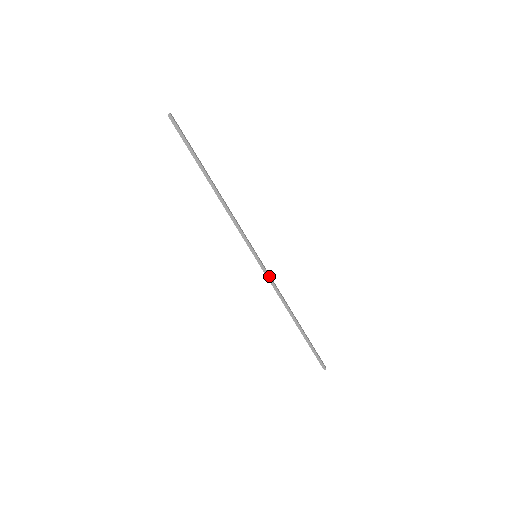
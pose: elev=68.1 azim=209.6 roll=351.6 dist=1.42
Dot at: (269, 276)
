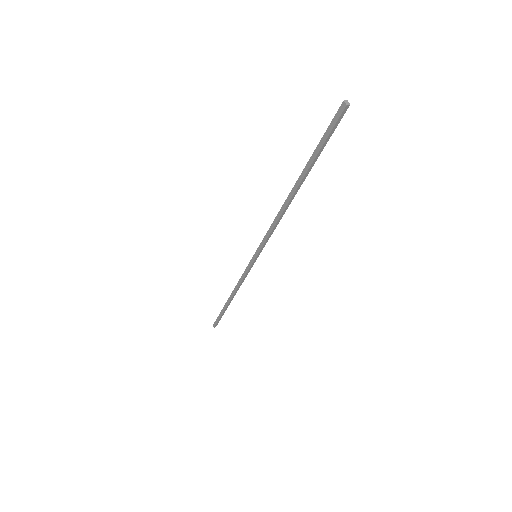
Dot at: (247, 272)
